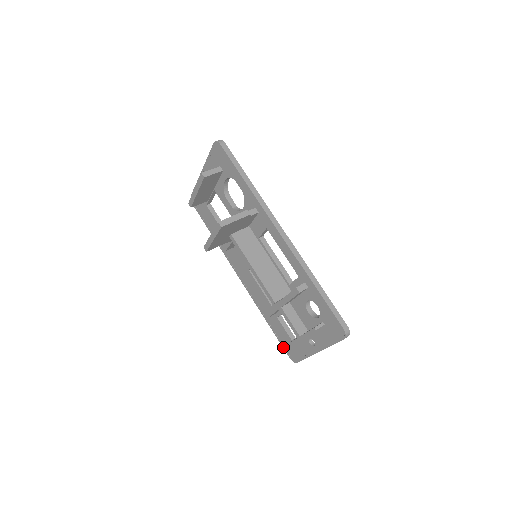
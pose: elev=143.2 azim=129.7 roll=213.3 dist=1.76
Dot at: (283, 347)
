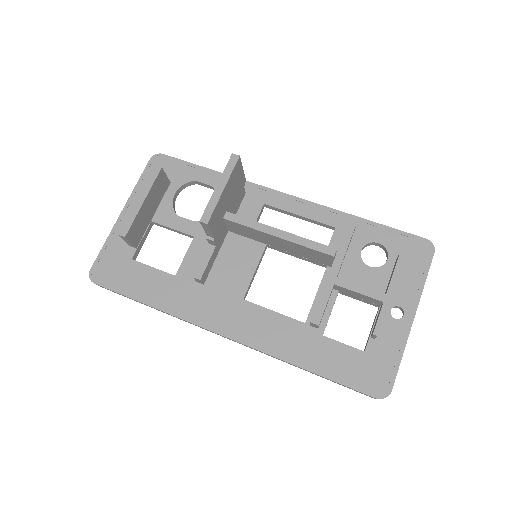
Dot at: (354, 388)
